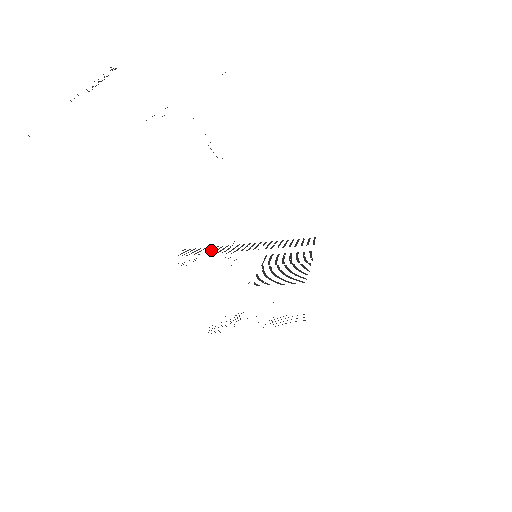
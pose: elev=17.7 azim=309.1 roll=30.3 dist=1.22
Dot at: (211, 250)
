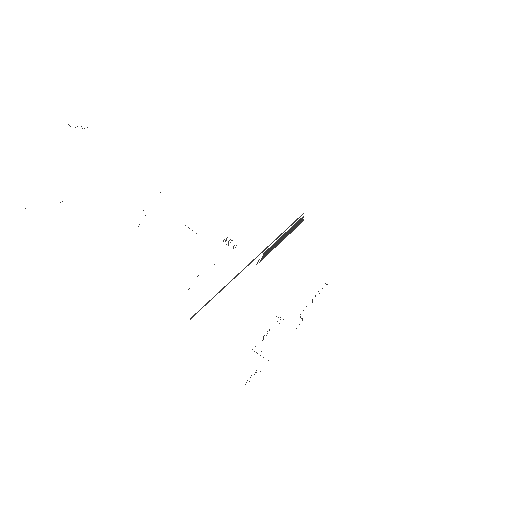
Dot at: occluded
